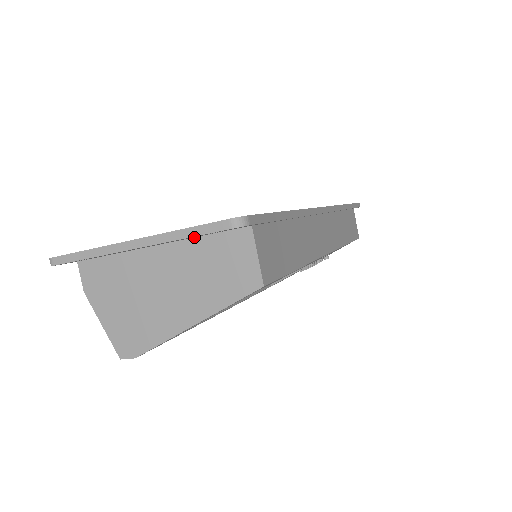
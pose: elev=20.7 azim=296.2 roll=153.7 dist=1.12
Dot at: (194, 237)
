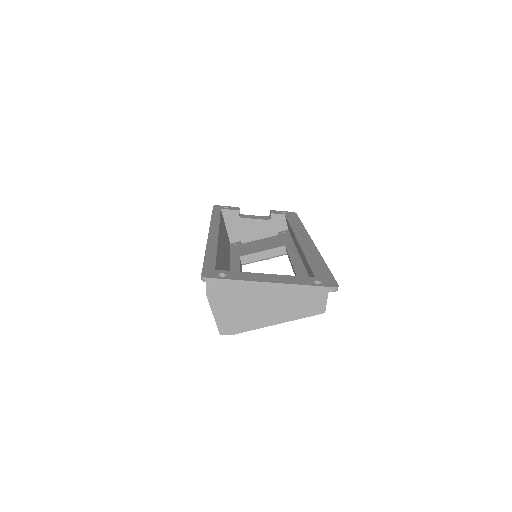
Dot at: occluded
